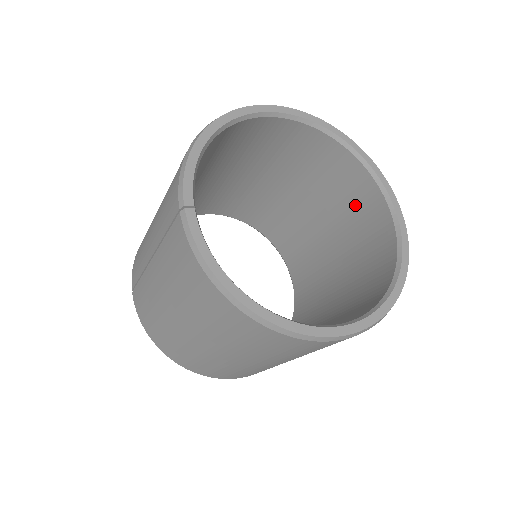
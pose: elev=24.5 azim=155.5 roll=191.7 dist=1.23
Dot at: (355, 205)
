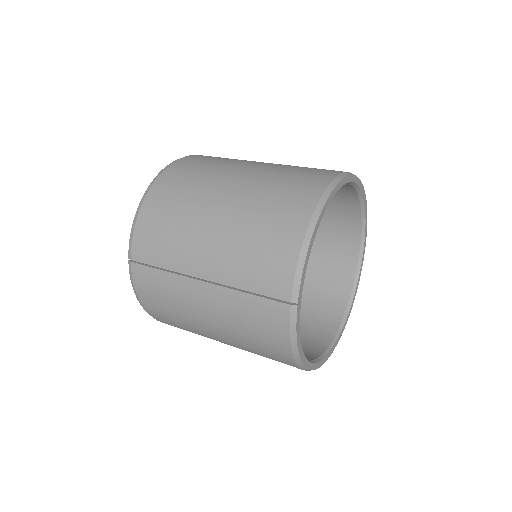
Dot at: (333, 227)
